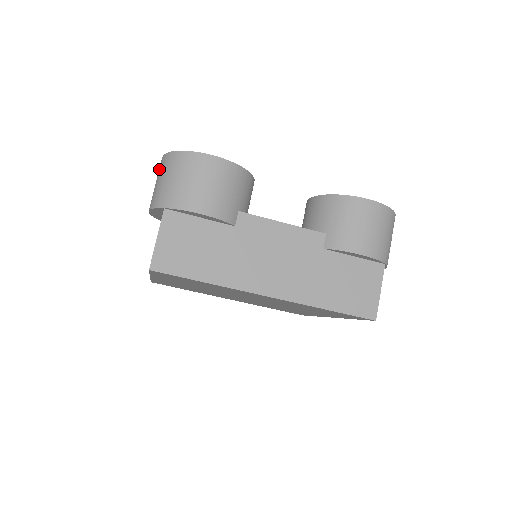
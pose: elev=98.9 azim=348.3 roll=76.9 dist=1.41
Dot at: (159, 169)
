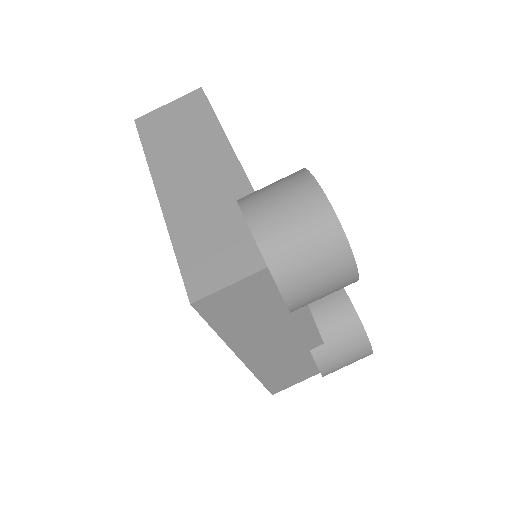
Dot at: (306, 201)
